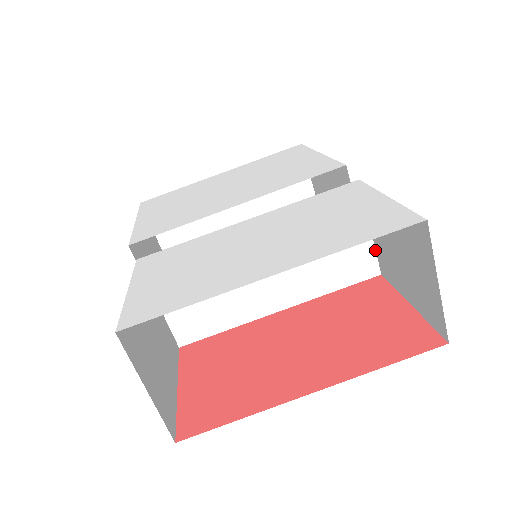
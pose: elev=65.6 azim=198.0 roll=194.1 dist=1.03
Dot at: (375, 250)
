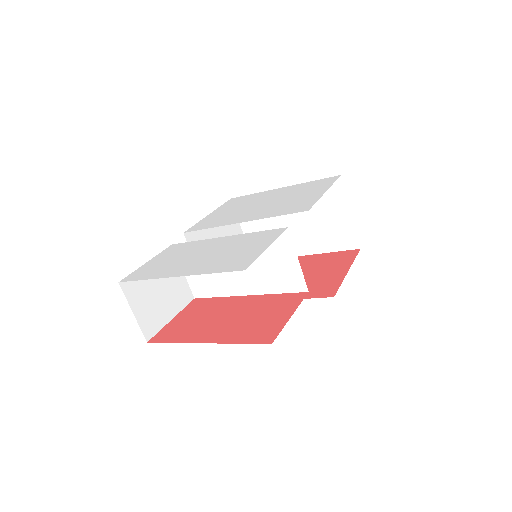
Dot at: (303, 275)
